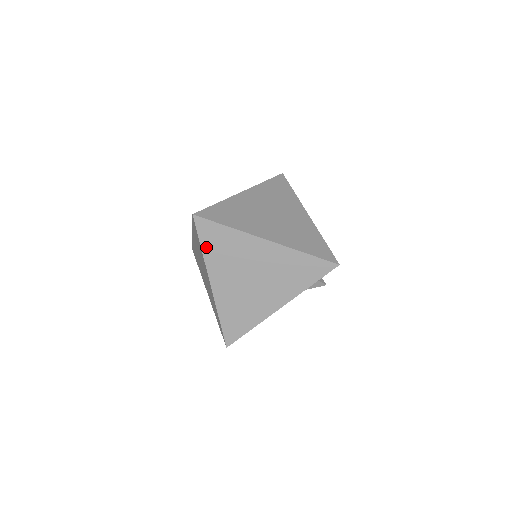
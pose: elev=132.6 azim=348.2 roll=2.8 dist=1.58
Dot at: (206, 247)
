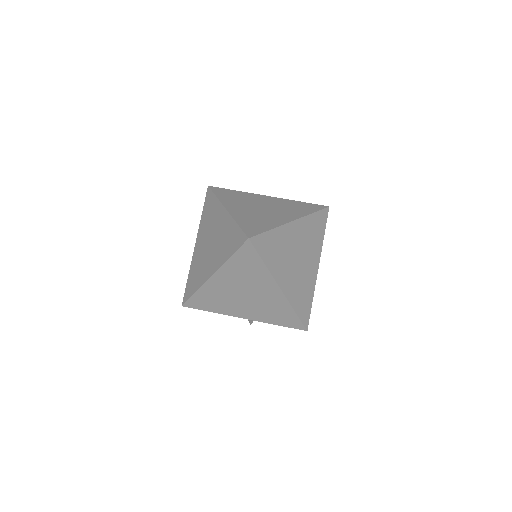
Dot at: (266, 259)
